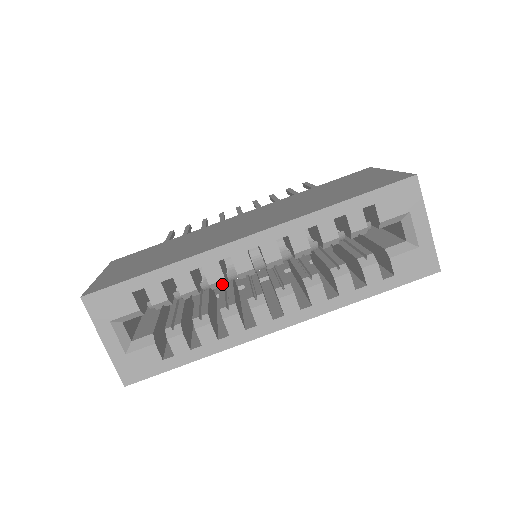
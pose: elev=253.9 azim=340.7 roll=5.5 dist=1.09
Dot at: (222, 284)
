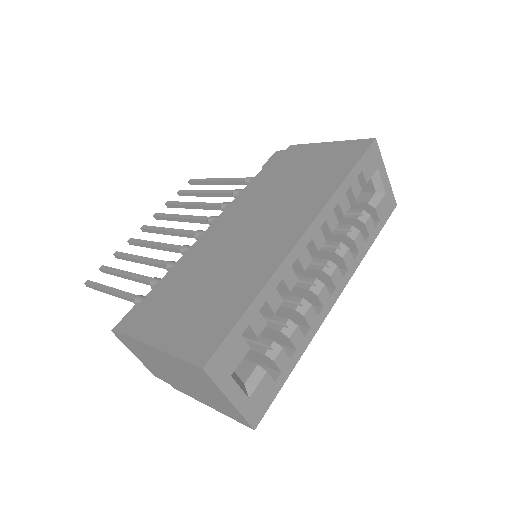
Dot at: (293, 286)
